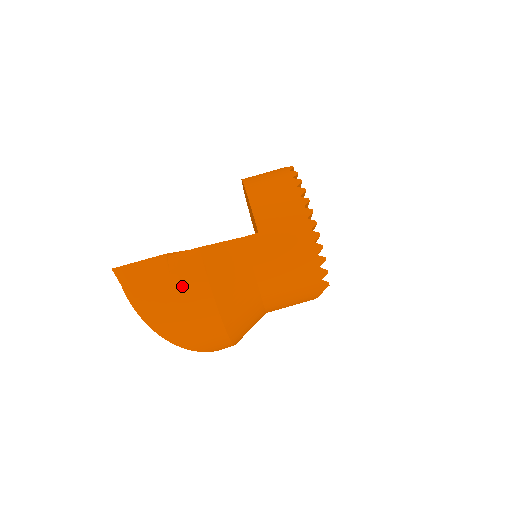
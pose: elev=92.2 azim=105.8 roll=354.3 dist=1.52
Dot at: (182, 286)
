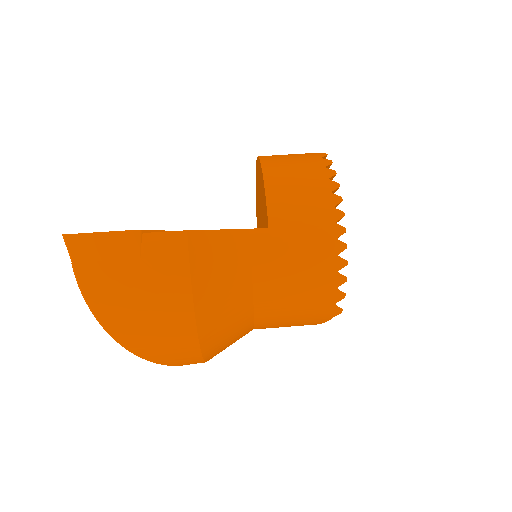
Dot at: (154, 277)
